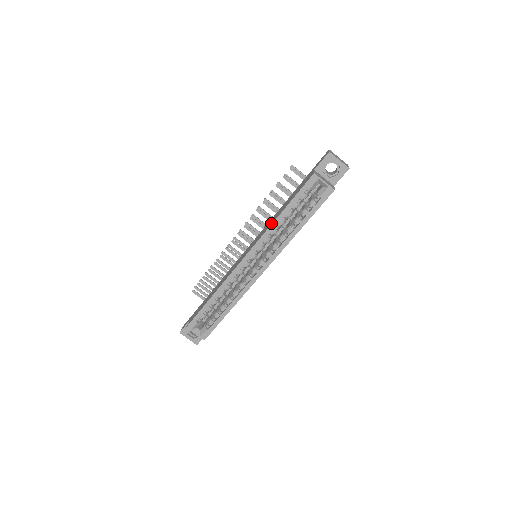
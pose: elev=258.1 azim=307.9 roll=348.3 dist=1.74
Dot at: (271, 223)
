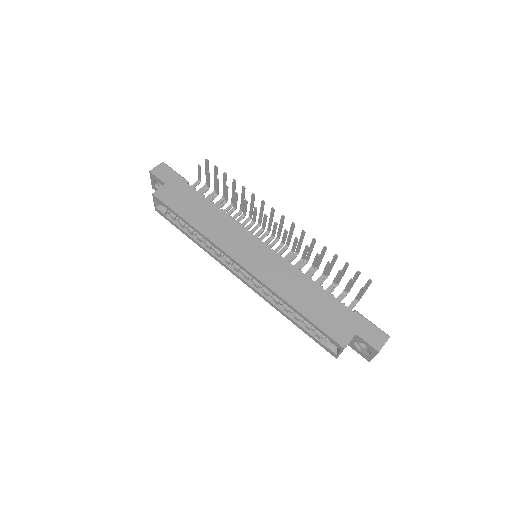
Dot at: (284, 293)
